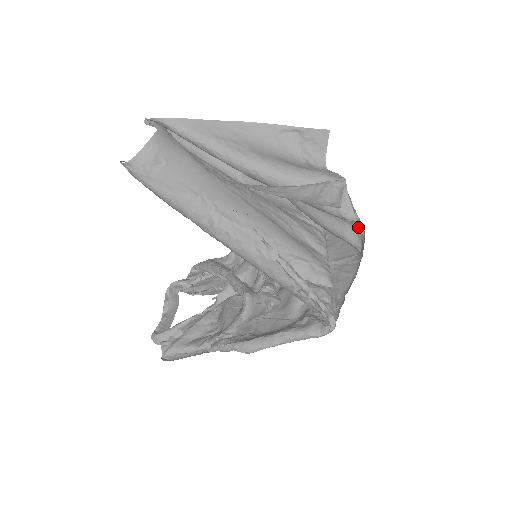
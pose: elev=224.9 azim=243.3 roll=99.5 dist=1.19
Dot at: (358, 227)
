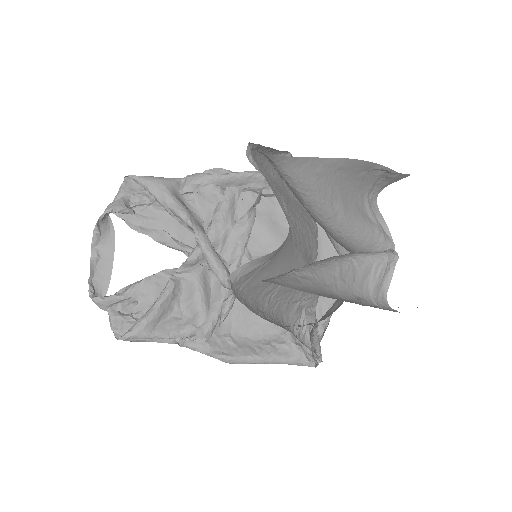
Dot at: occluded
